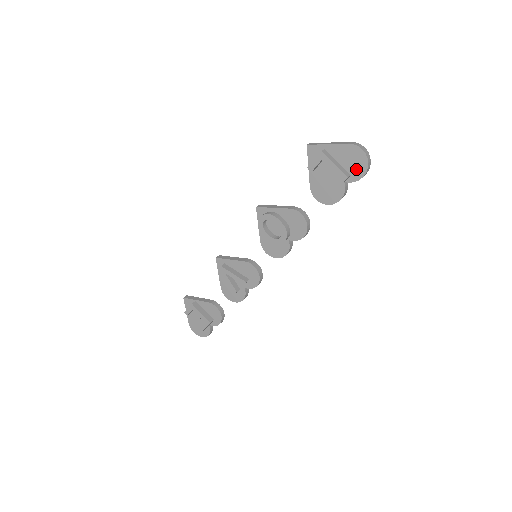
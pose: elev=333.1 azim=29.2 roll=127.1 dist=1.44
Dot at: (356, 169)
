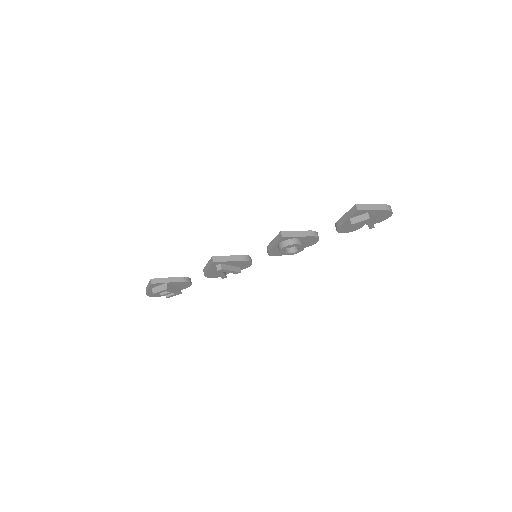
Dot at: (379, 220)
